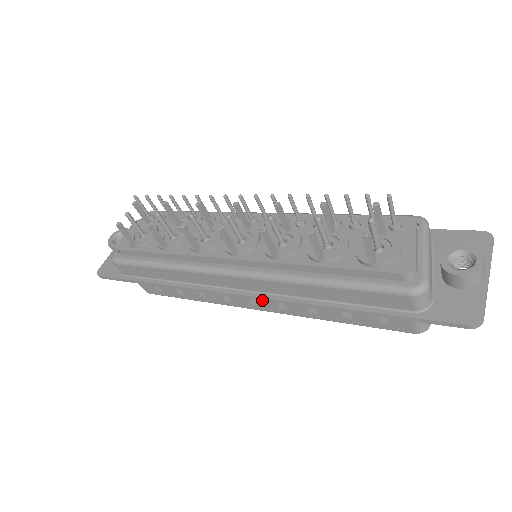
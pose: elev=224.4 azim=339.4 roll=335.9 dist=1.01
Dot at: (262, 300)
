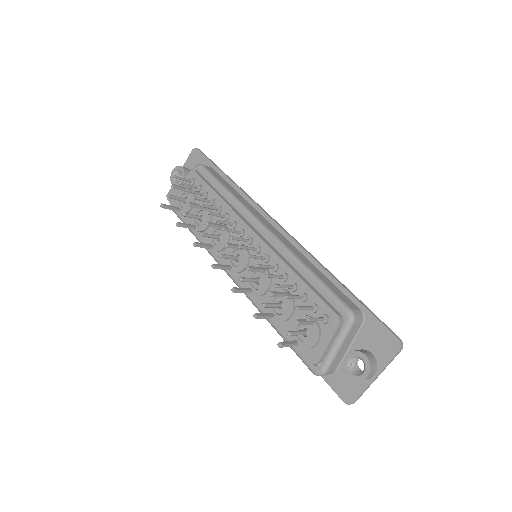
Dot at: occluded
